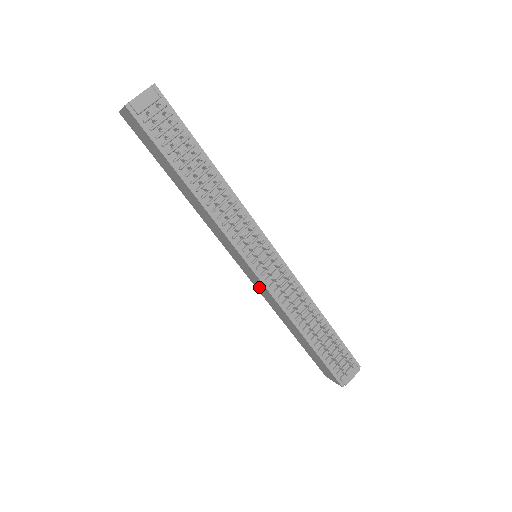
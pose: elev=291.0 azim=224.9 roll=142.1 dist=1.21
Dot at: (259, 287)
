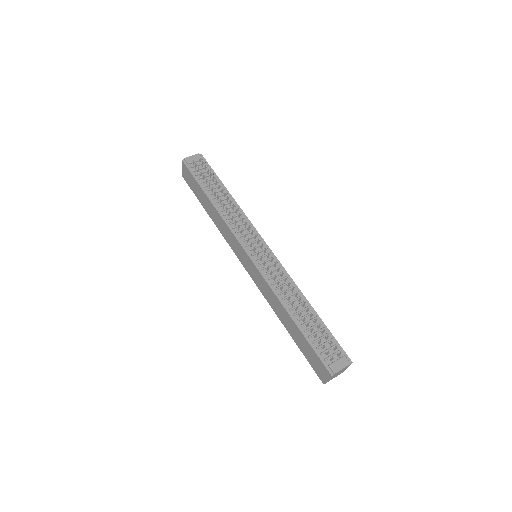
Dot at: (257, 280)
